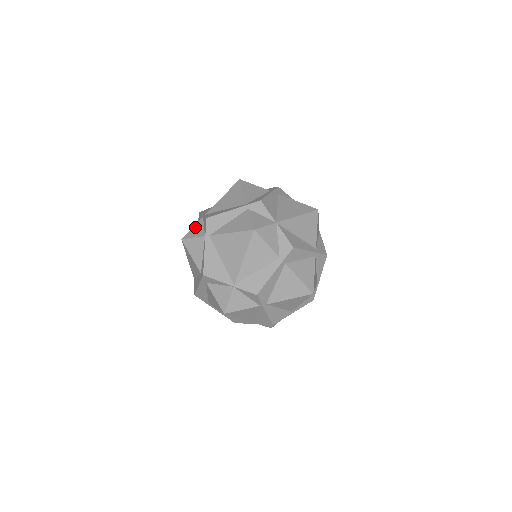
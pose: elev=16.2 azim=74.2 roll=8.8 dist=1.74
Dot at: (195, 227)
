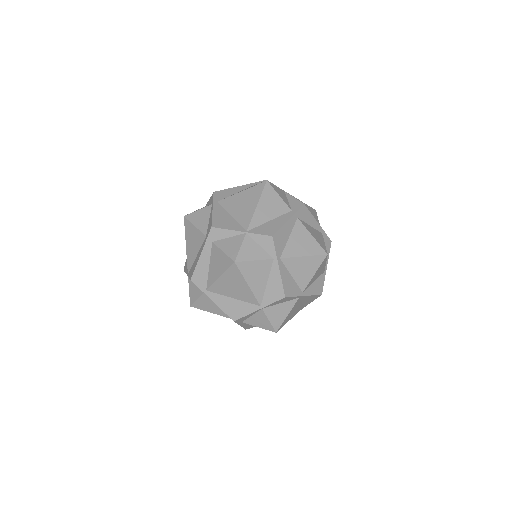
Dot at: (198, 209)
